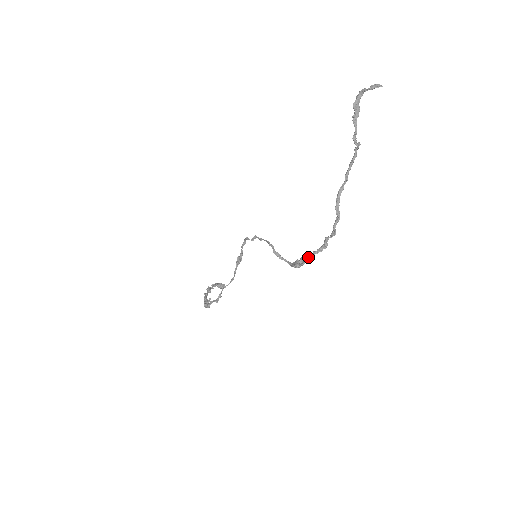
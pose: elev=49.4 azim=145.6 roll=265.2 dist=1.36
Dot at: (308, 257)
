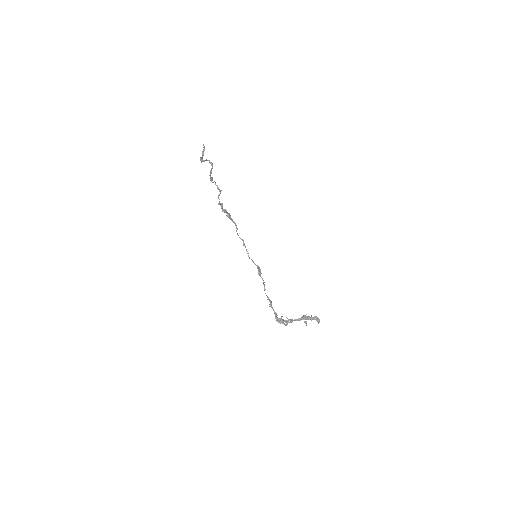
Dot at: (219, 204)
